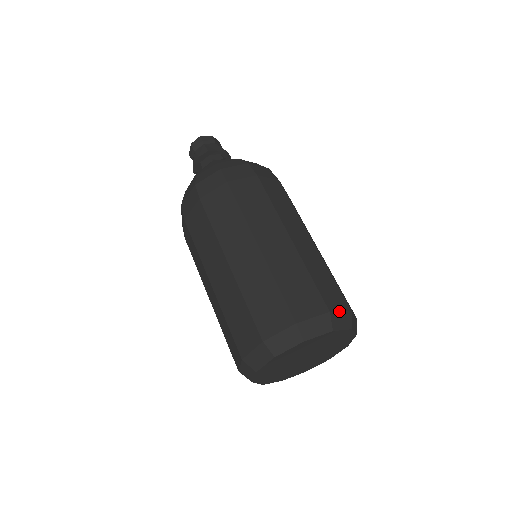
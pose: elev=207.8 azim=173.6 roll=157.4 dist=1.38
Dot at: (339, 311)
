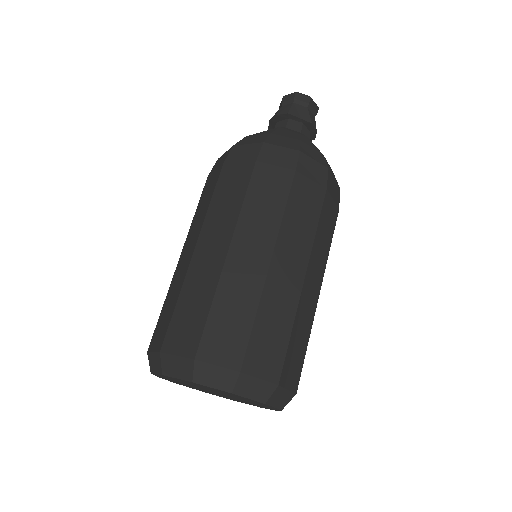
Dot at: (257, 377)
